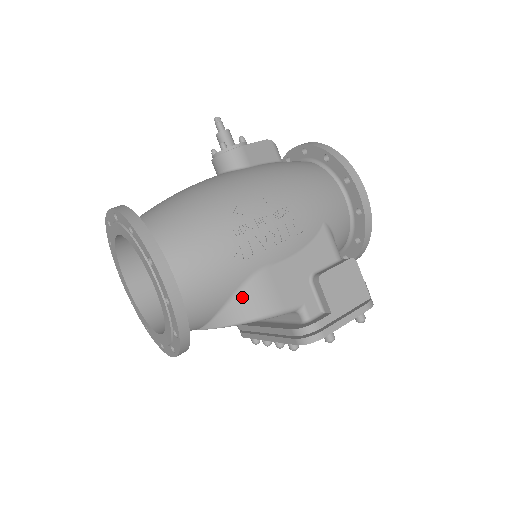
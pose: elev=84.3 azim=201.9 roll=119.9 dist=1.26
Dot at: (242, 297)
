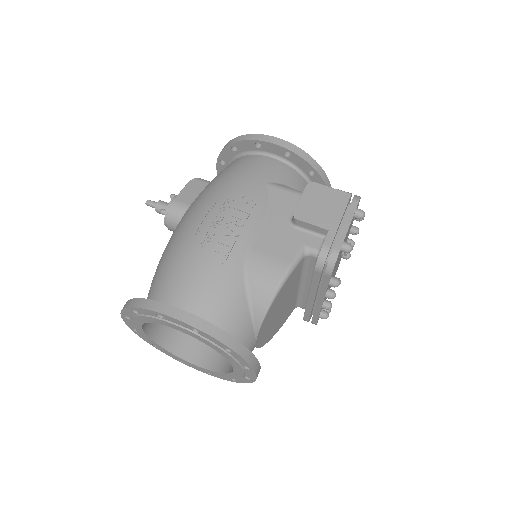
Dot at: (253, 283)
